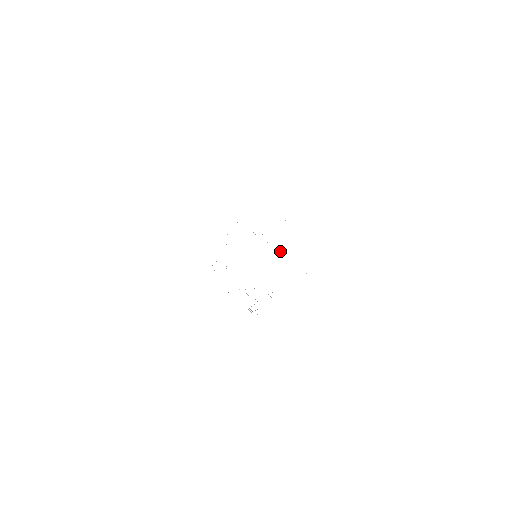
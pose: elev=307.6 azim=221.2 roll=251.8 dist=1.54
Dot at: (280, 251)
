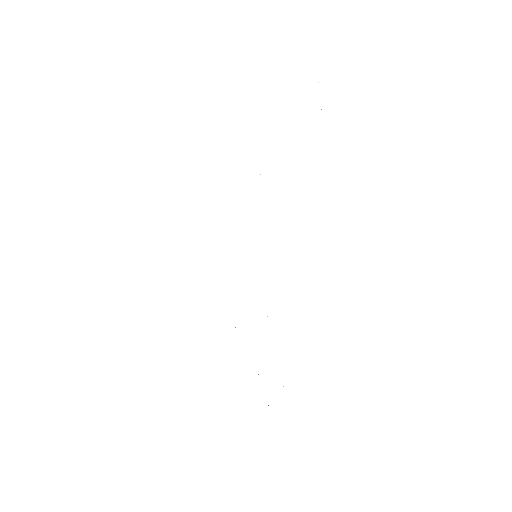
Dot at: occluded
